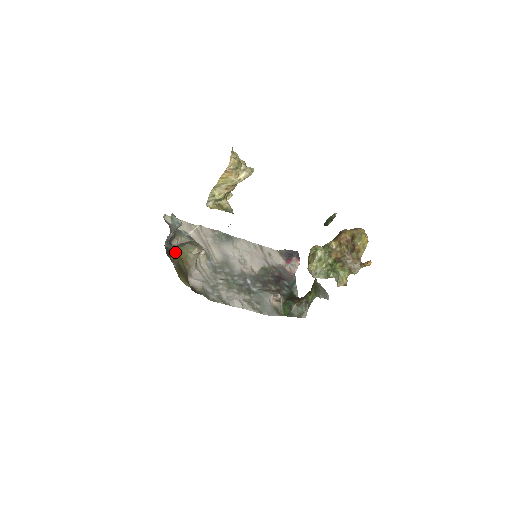
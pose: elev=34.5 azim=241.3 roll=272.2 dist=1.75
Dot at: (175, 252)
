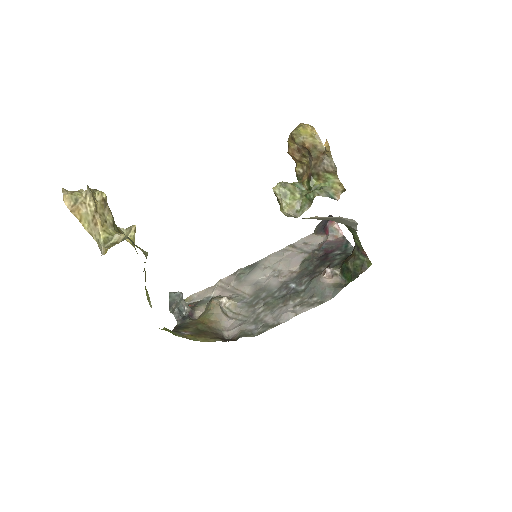
Dot at: (191, 322)
